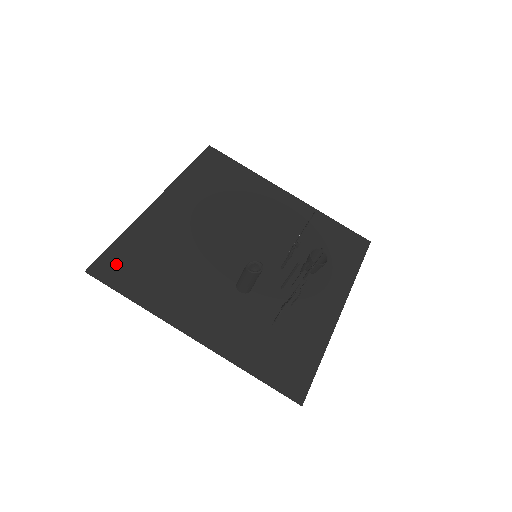
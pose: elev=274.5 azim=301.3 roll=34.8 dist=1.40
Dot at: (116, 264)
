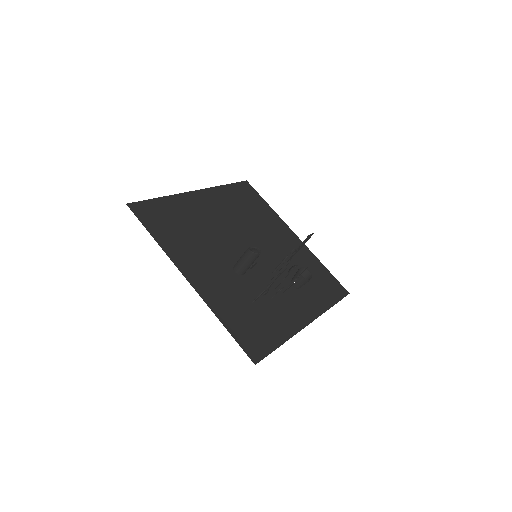
Dot at: (150, 211)
